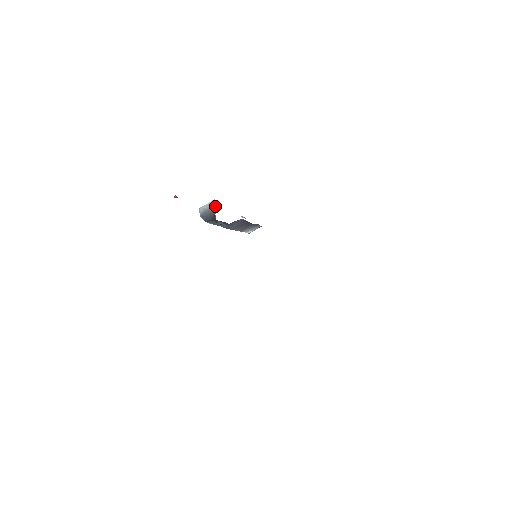
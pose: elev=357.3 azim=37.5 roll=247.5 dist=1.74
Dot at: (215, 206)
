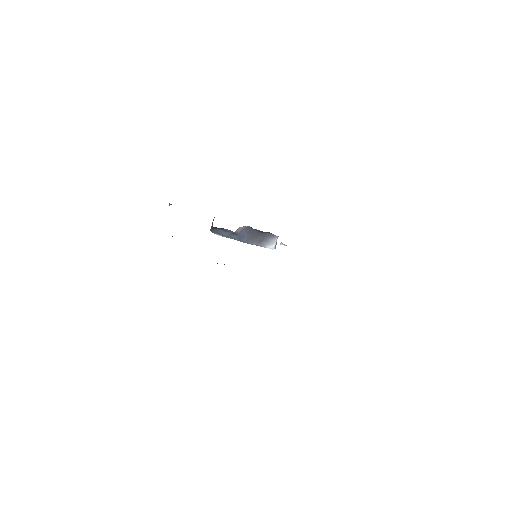
Dot at: occluded
